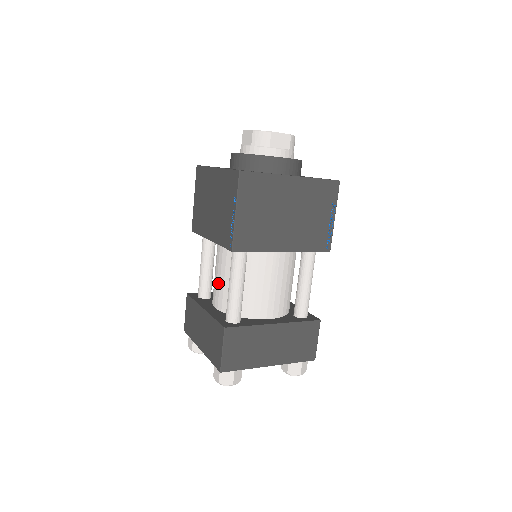
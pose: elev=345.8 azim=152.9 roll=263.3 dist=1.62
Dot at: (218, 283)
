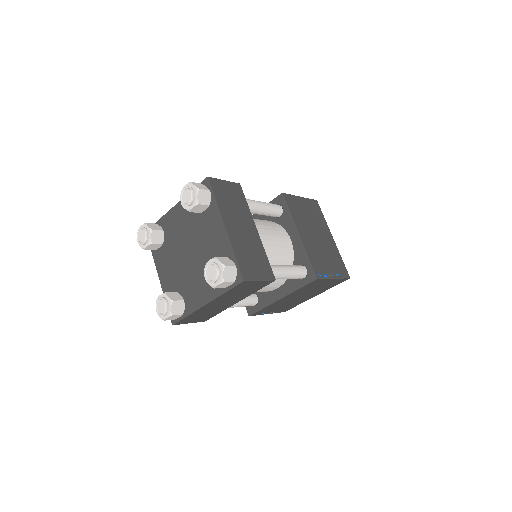
Dot at: occluded
